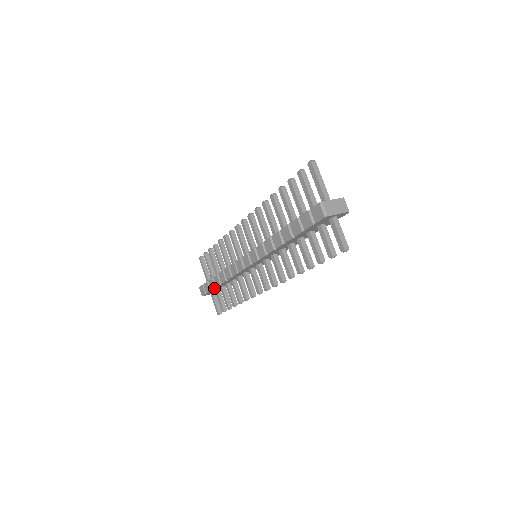
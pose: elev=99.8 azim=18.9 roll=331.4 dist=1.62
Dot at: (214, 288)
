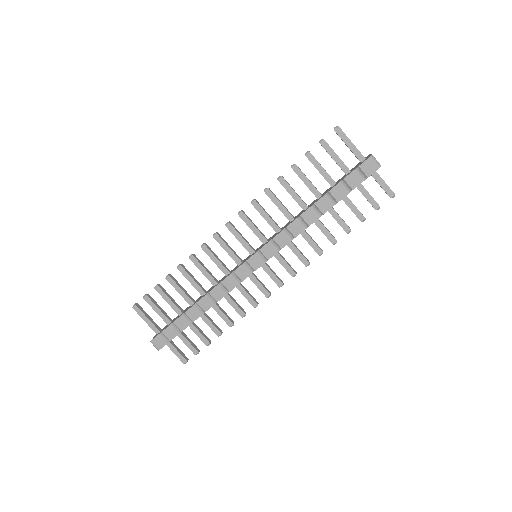
Dot at: (188, 325)
